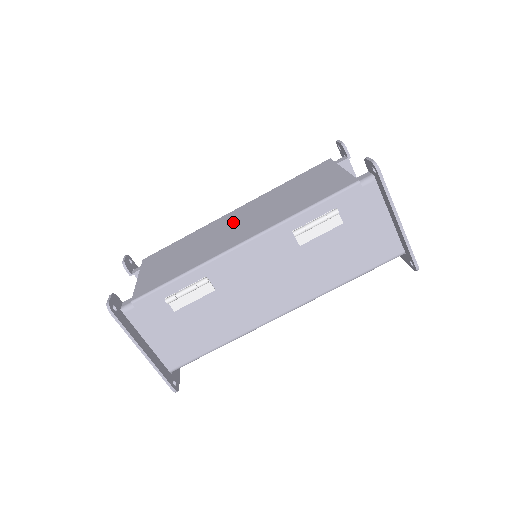
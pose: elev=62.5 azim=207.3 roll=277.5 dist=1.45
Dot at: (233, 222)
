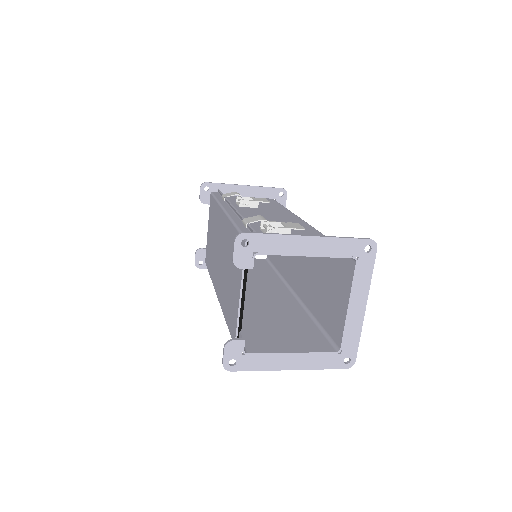
Dot at: (220, 243)
